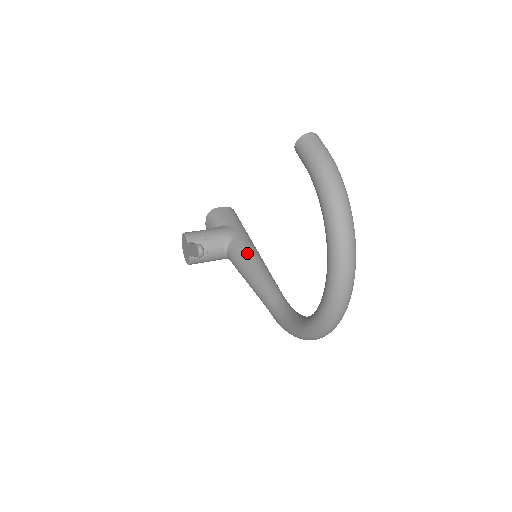
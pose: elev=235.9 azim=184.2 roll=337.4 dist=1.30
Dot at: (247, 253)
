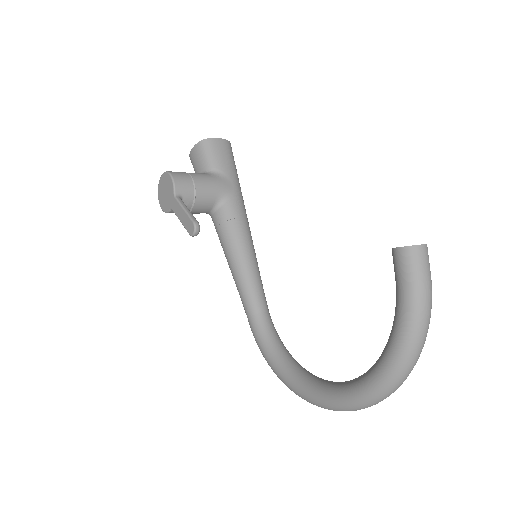
Dot at: (240, 231)
